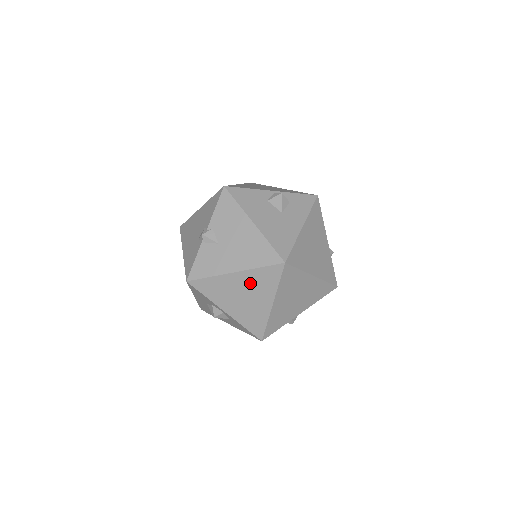
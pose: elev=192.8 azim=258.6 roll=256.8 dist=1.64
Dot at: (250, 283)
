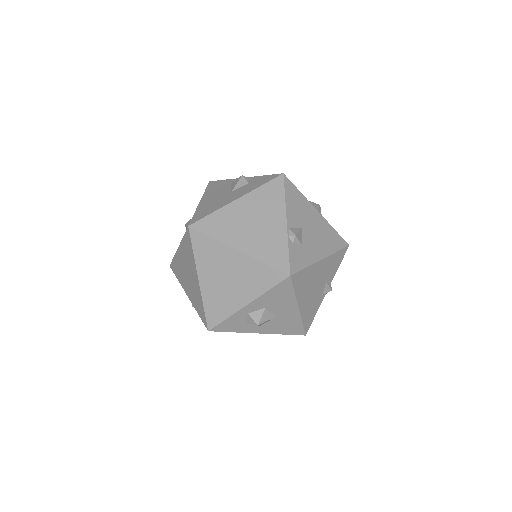
Dot at: (185, 257)
